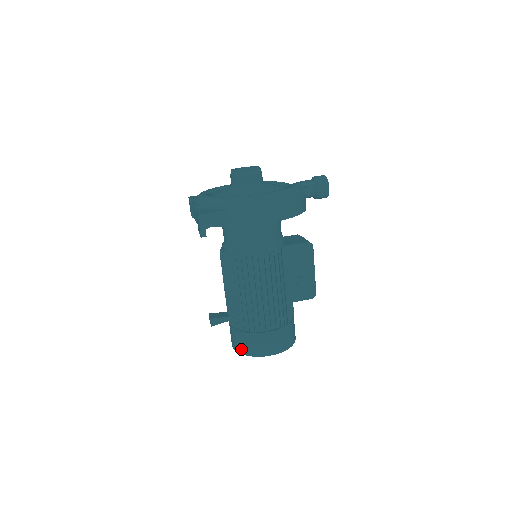
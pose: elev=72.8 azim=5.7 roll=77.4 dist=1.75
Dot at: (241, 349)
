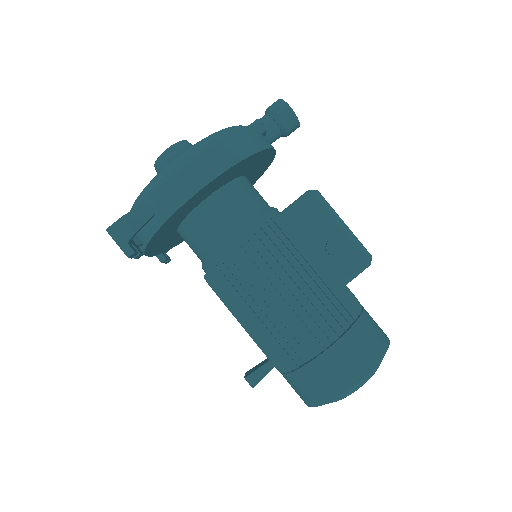
Dot at: (311, 399)
